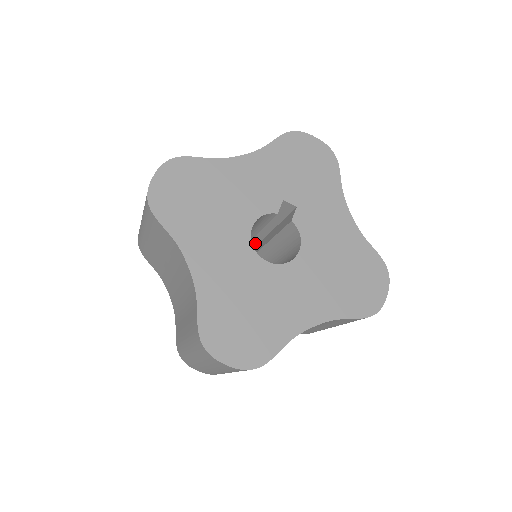
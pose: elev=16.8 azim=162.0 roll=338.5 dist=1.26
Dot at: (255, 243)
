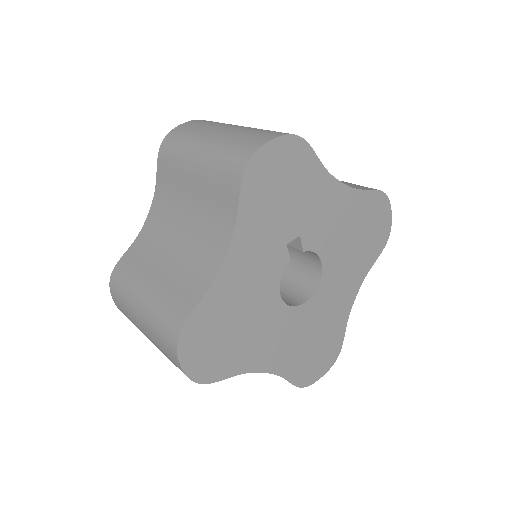
Dot at: occluded
